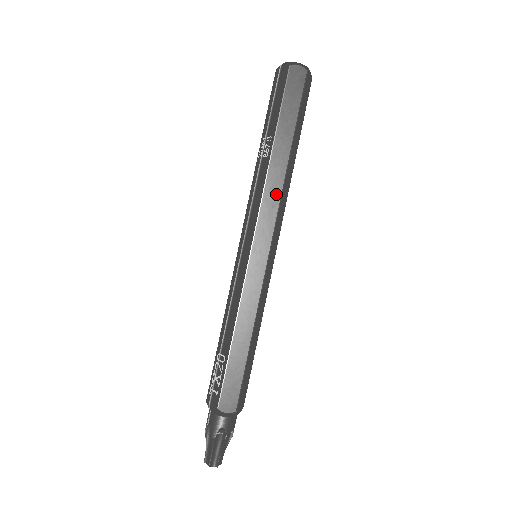
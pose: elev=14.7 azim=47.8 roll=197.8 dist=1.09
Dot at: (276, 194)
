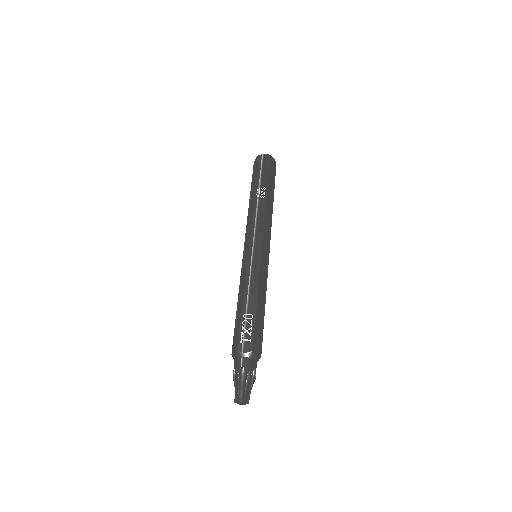
Dot at: (270, 220)
